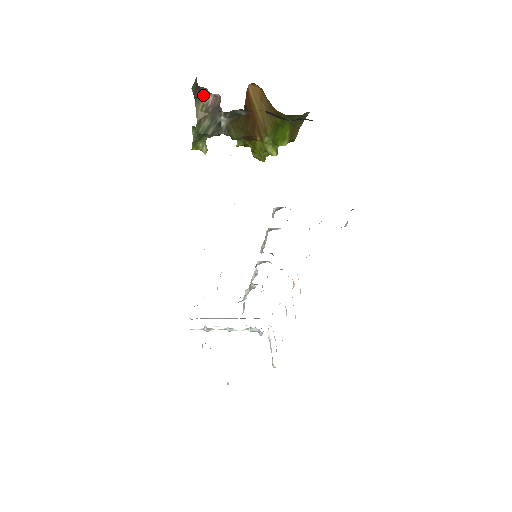
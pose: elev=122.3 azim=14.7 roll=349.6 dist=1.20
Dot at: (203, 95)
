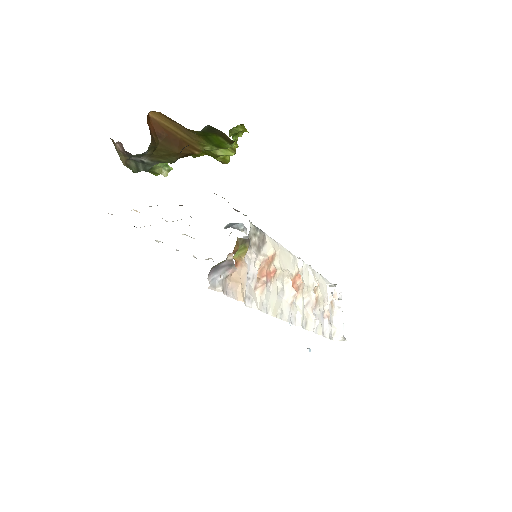
Dot at: (114, 142)
